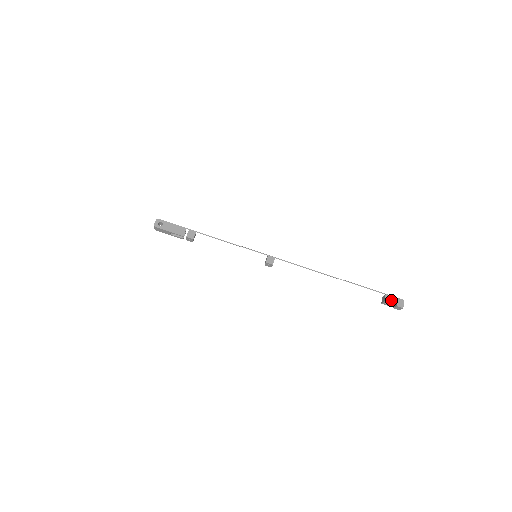
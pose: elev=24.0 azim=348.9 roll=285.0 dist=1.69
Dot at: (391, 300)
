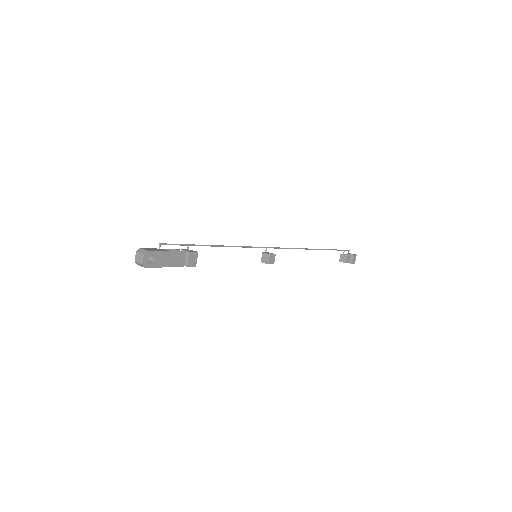
Dot at: occluded
